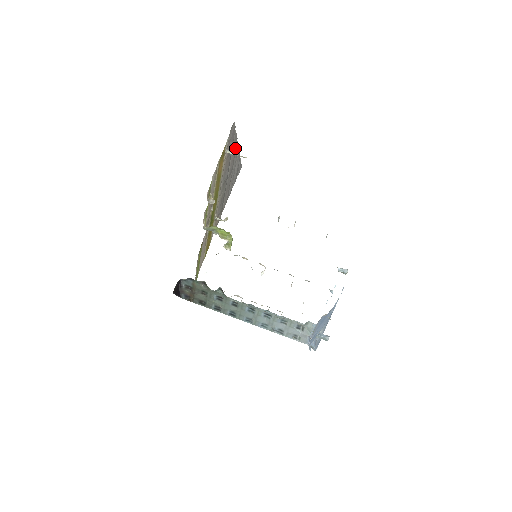
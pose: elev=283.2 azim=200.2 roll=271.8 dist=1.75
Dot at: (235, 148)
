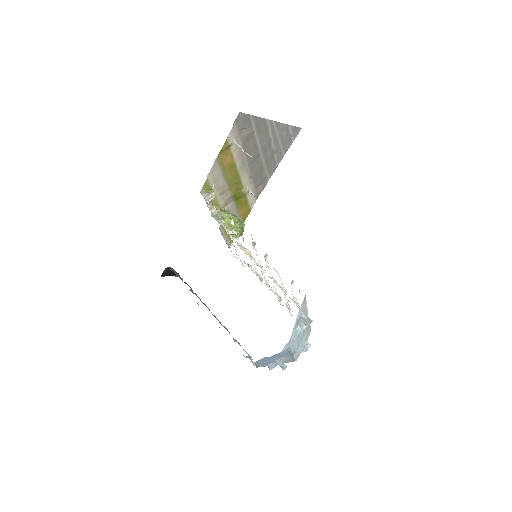
Dot at: (264, 127)
